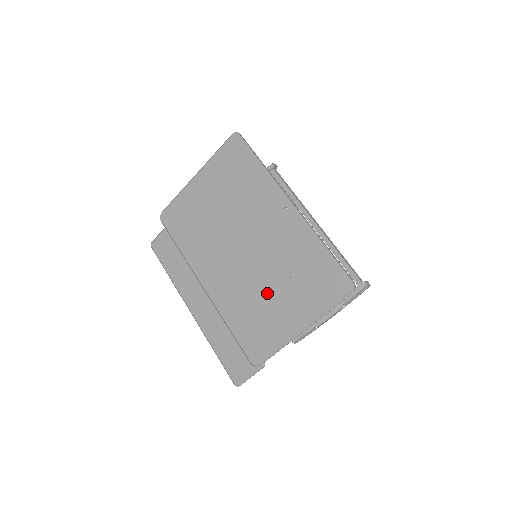
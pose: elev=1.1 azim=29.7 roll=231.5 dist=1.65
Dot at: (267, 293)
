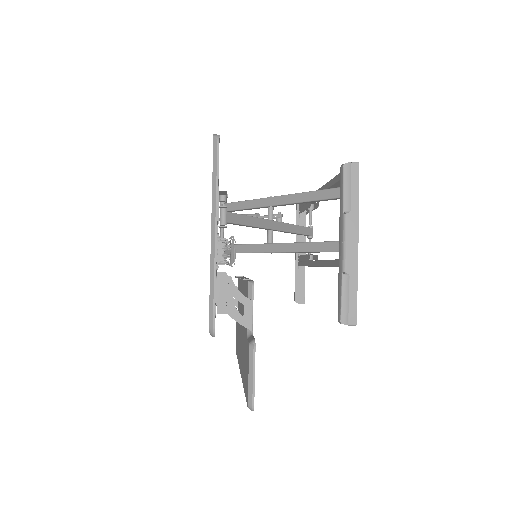
Dot at: occluded
